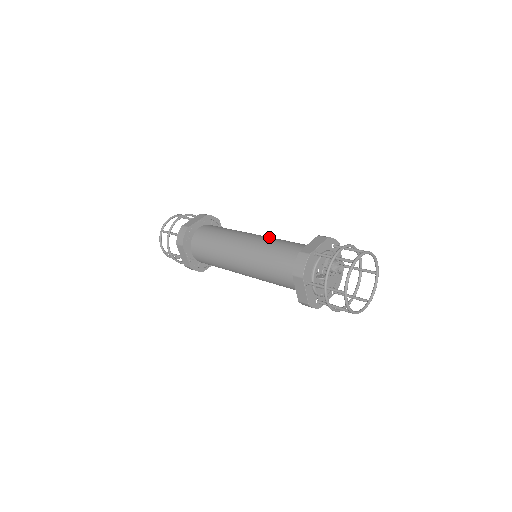
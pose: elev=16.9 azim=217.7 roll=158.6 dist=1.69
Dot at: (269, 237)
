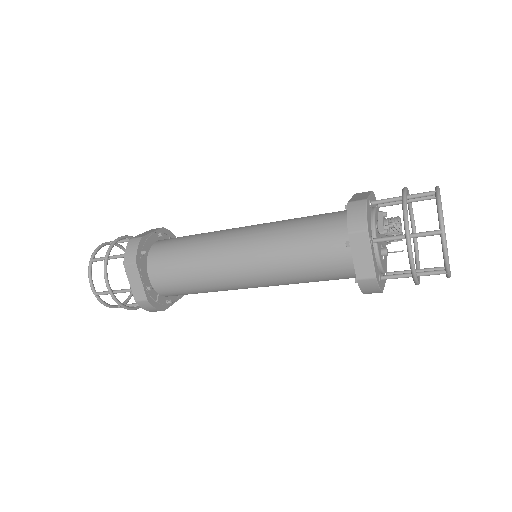
Dot at: occluded
